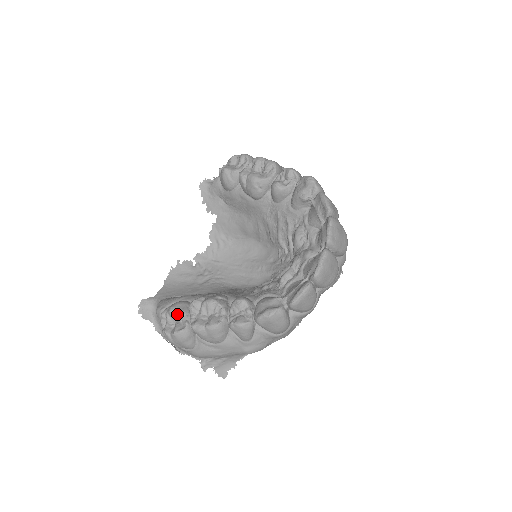
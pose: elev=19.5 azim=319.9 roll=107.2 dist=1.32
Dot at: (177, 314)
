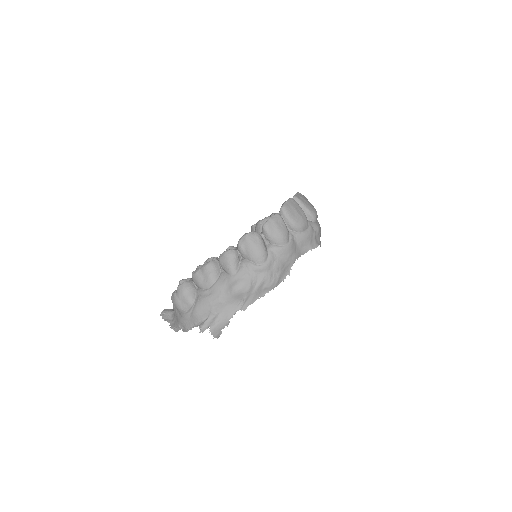
Dot at: occluded
